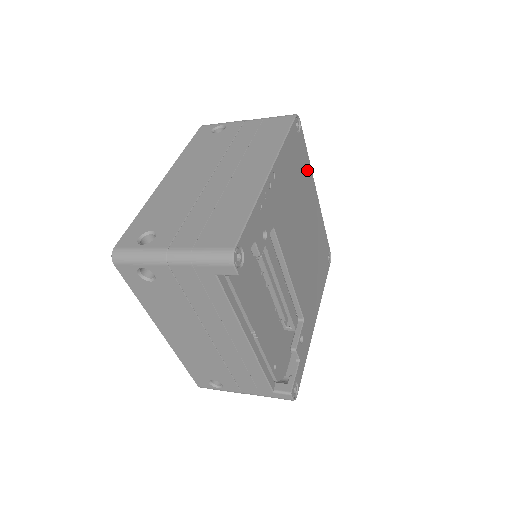
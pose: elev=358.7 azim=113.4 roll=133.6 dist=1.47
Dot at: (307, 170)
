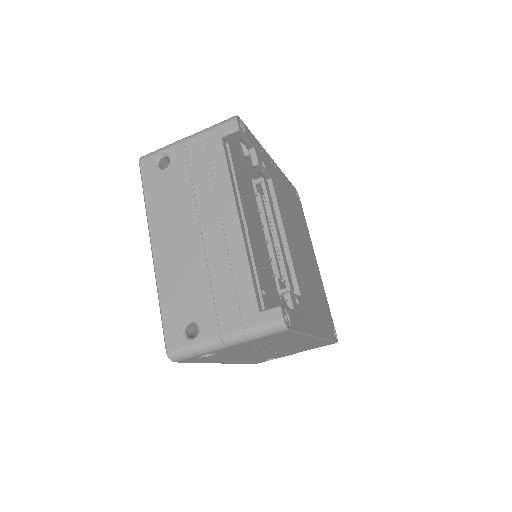
Dot at: (306, 230)
